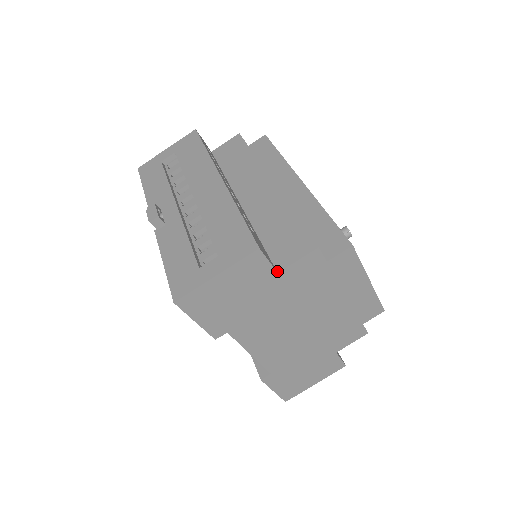
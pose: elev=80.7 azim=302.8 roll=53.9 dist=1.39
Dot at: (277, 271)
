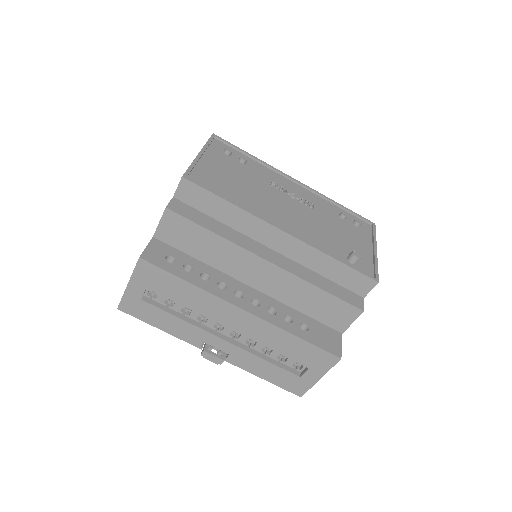
Dot at: (341, 333)
